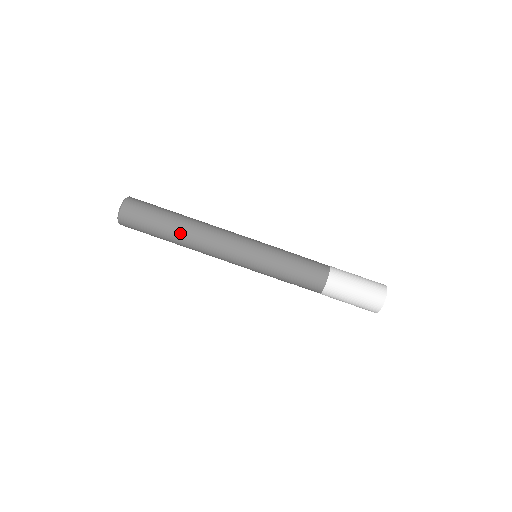
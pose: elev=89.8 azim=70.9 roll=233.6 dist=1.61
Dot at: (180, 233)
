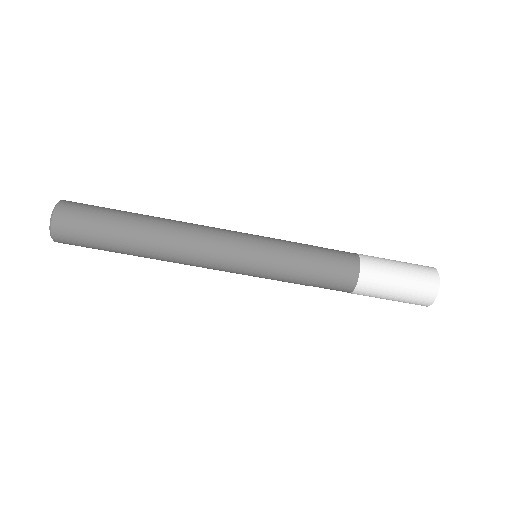
Dot at: (145, 243)
